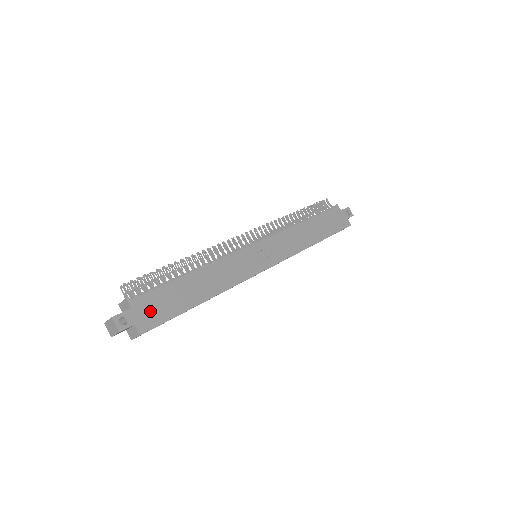
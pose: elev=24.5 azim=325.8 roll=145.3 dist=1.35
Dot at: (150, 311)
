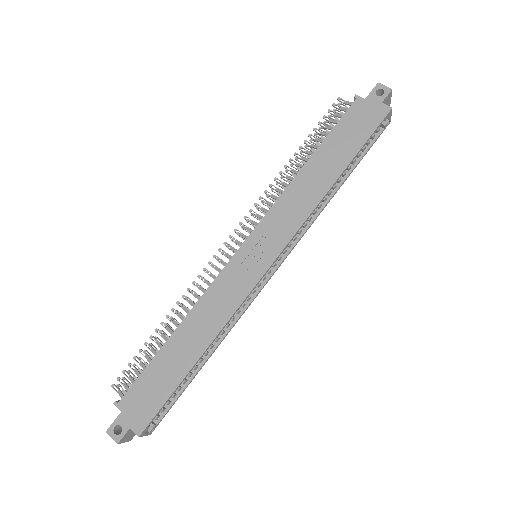
Dot at: (141, 405)
